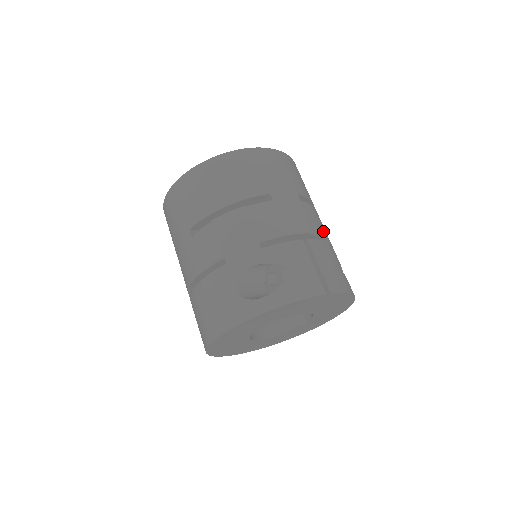
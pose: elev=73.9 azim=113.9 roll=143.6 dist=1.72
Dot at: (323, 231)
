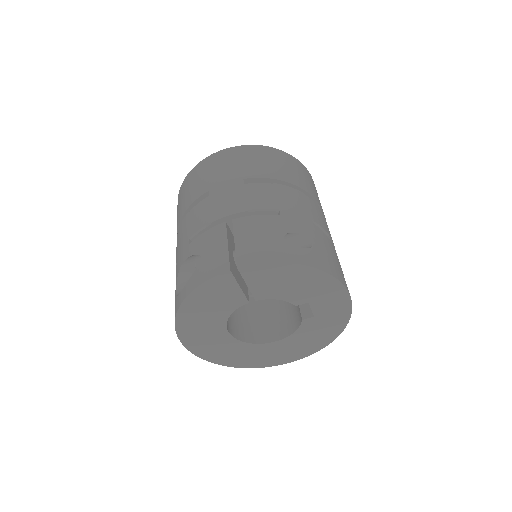
Dot at: (272, 205)
